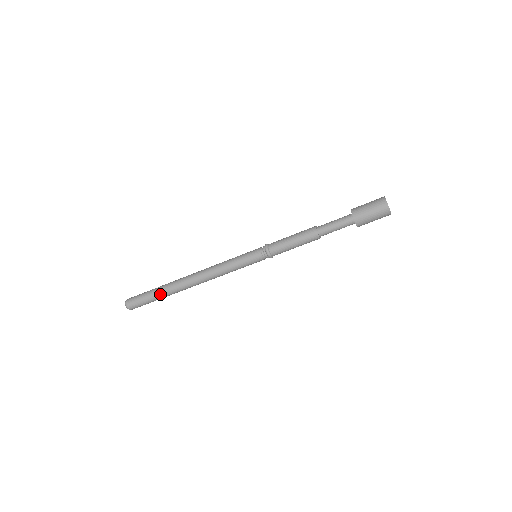
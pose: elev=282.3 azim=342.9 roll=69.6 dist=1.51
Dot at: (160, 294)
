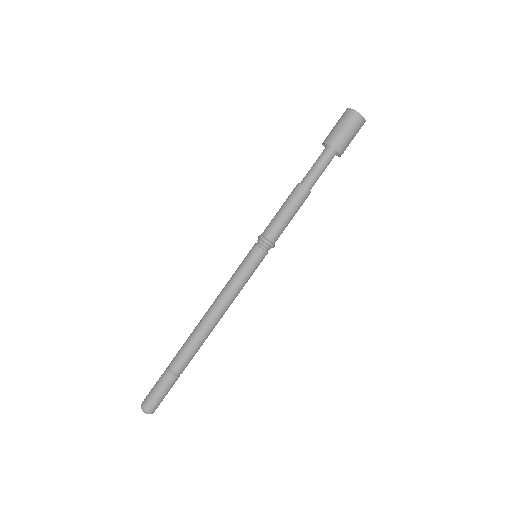
Dot at: (178, 371)
